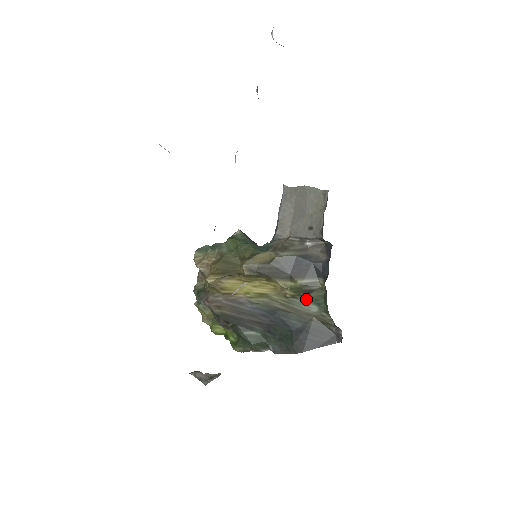
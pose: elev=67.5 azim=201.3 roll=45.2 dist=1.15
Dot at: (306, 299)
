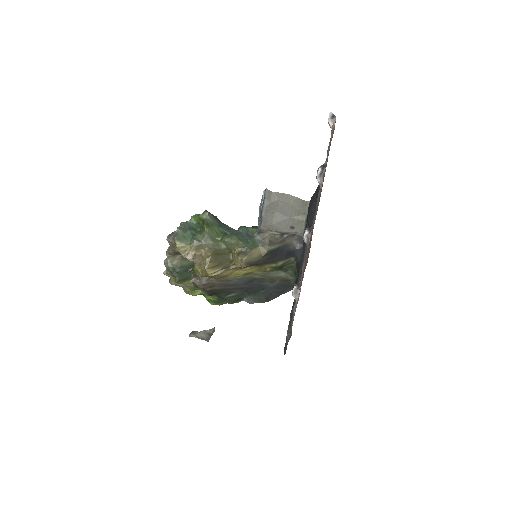
Dot at: (279, 270)
